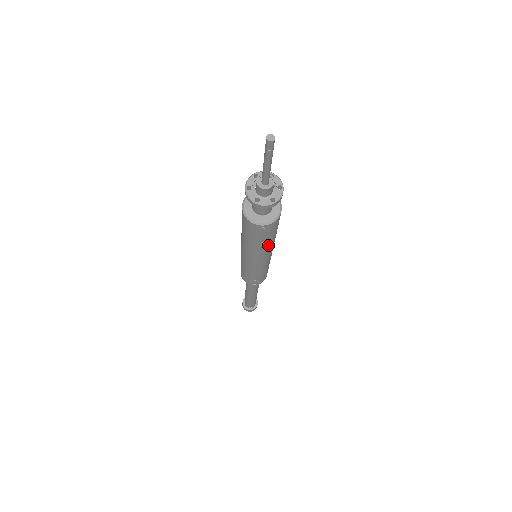
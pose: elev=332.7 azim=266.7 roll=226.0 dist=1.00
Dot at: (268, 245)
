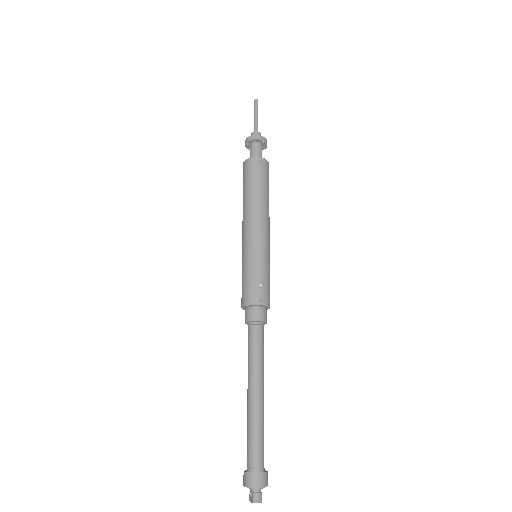
Dot at: (266, 198)
